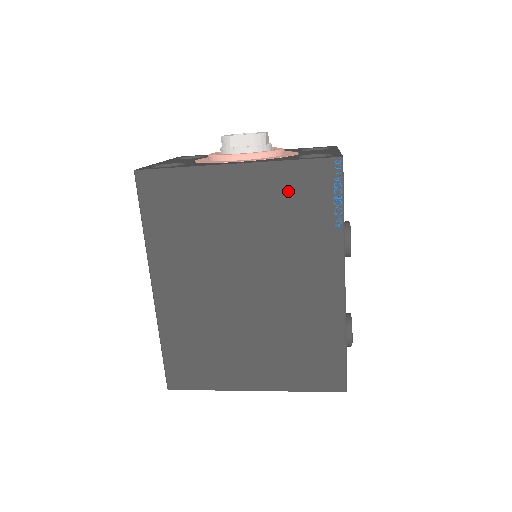
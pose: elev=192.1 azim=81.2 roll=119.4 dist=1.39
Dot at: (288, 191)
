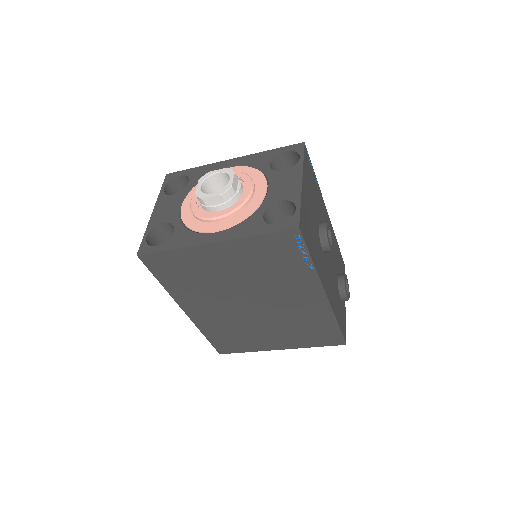
Dot at: (262, 253)
